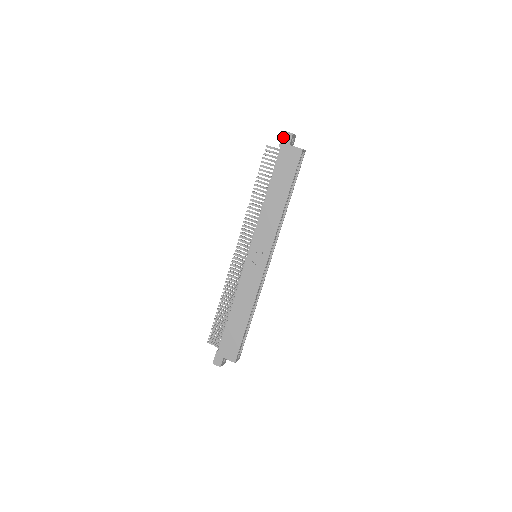
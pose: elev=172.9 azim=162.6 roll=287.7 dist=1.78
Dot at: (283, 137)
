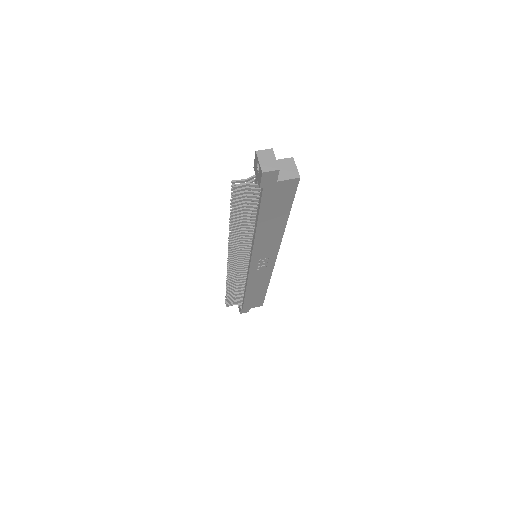
Dot at: (264, 179)
